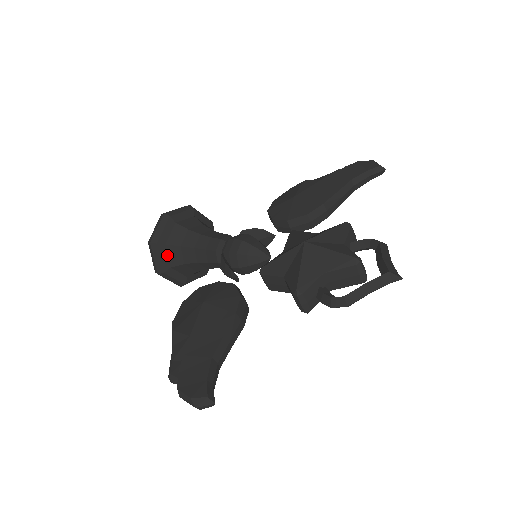
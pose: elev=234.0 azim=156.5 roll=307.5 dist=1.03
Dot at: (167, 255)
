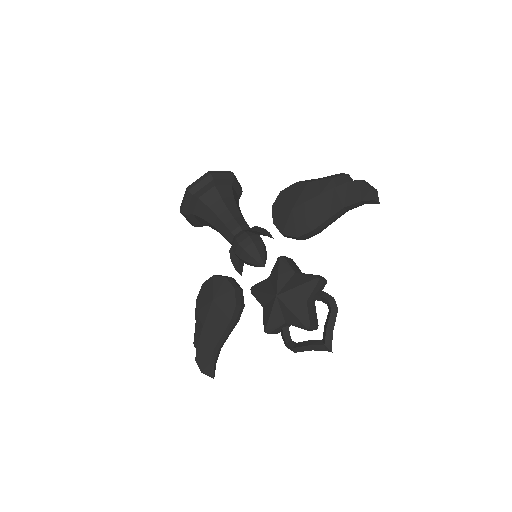
Dot at: (196, 218)
